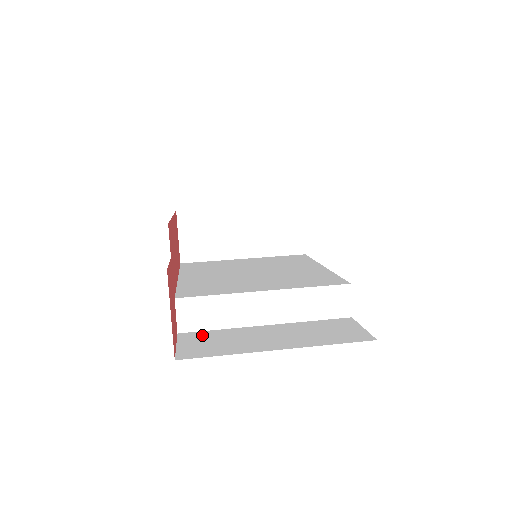
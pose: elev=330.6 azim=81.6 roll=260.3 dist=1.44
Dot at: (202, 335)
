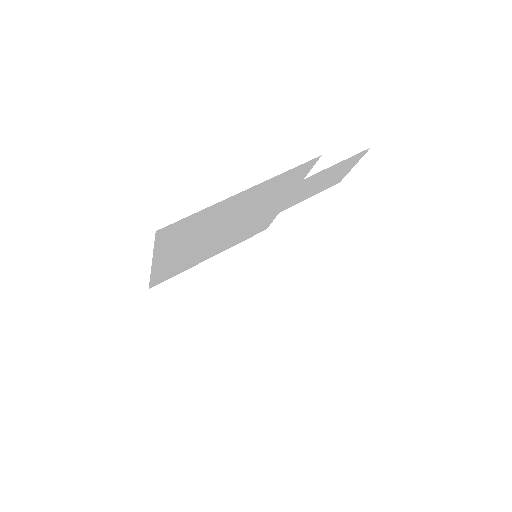
Dot at: occluded
